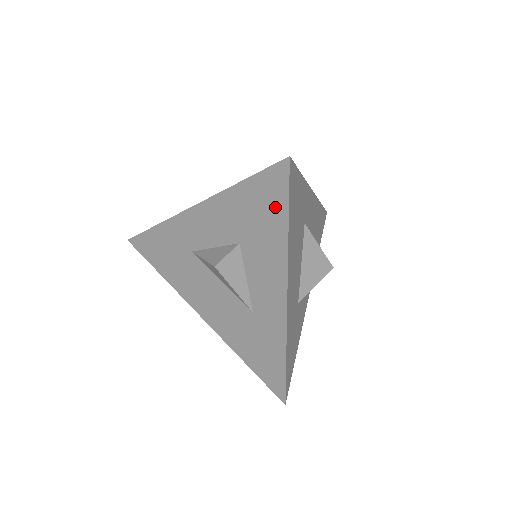
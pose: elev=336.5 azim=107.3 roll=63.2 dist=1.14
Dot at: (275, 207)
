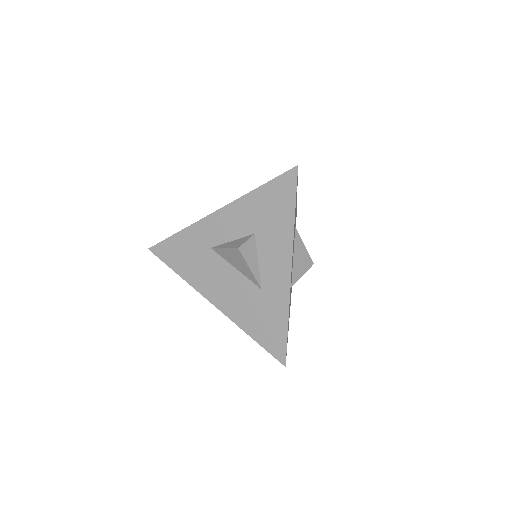
Dot at: (285, 202)
